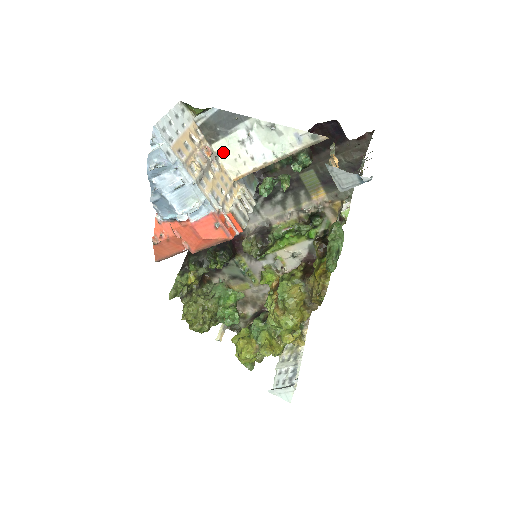
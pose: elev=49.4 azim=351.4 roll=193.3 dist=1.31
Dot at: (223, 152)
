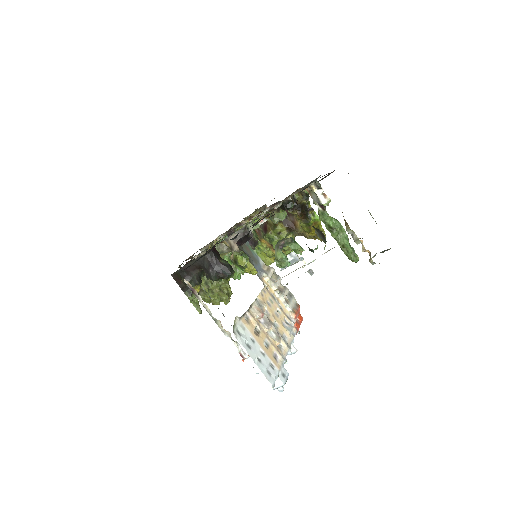
Dot at: occluded
